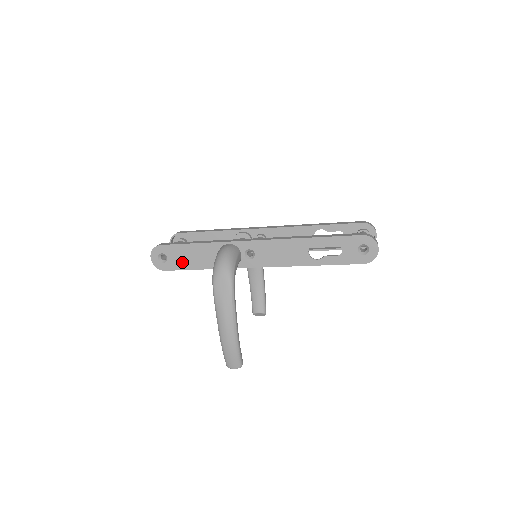
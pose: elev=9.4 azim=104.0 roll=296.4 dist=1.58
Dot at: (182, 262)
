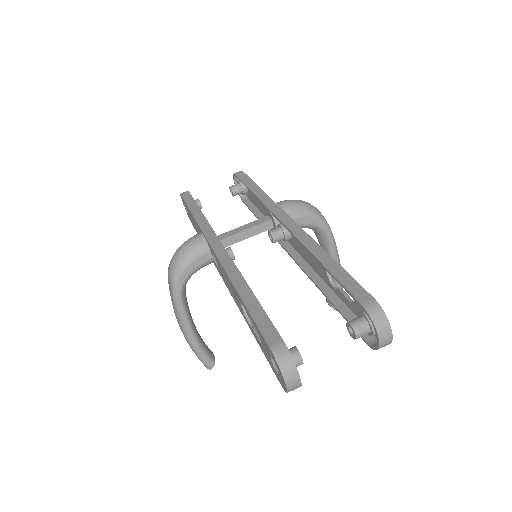
Dot at: occluded
